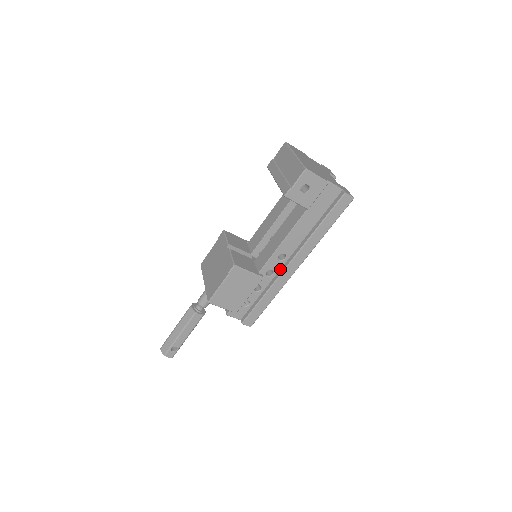
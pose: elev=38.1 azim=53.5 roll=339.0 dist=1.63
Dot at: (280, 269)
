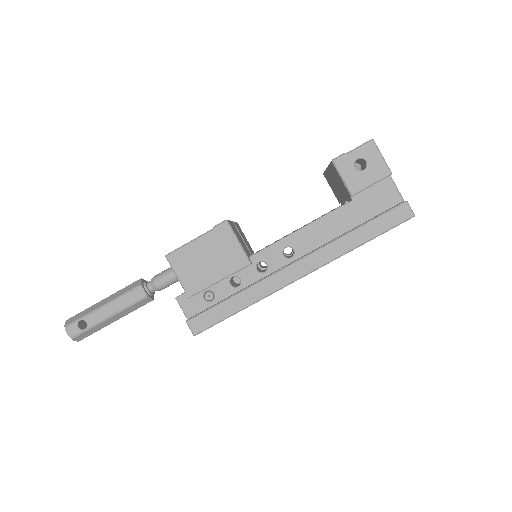
Dot at: (277, 269)
